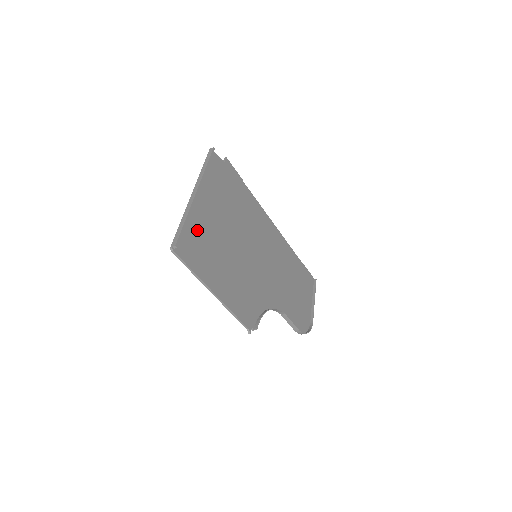
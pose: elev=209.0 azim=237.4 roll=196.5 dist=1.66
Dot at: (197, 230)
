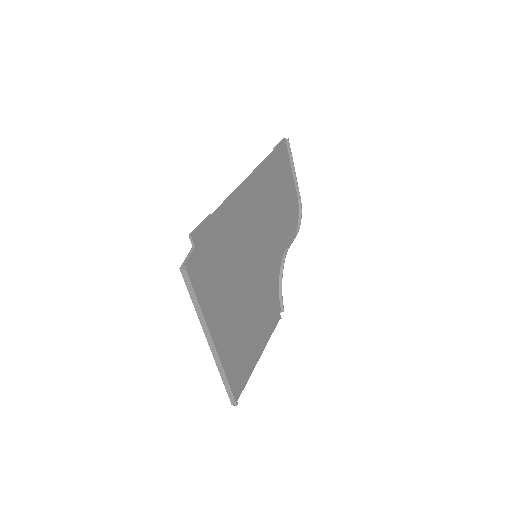
Dot at: (231, 358)
